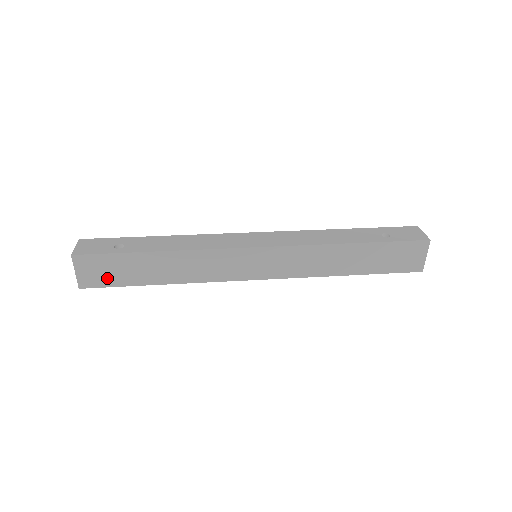
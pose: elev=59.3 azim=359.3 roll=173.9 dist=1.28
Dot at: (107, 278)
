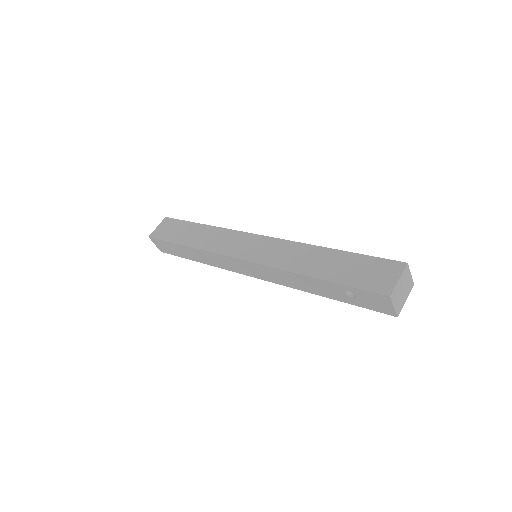
Dot at: (166, 234)
